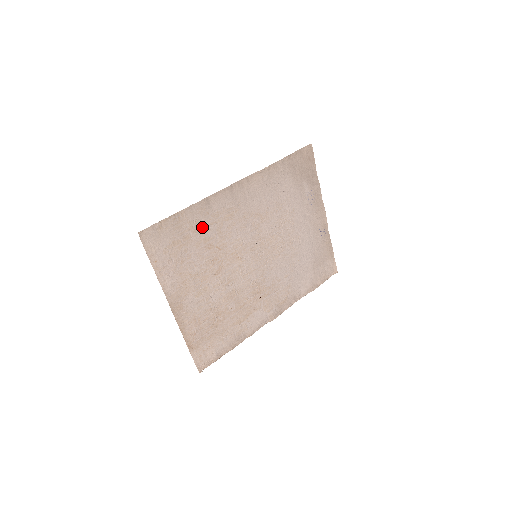
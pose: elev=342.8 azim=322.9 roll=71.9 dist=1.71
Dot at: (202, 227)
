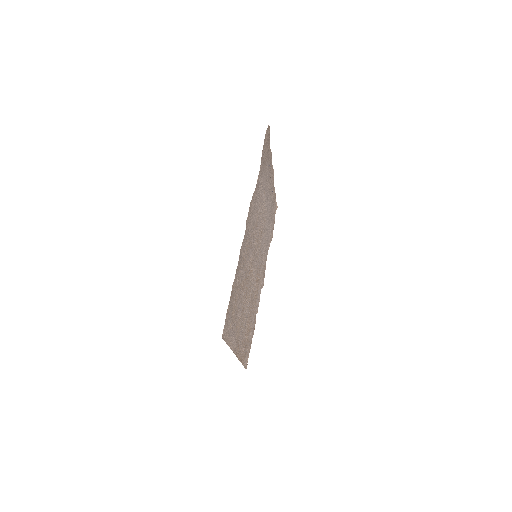
Dot at: (240, 278)
